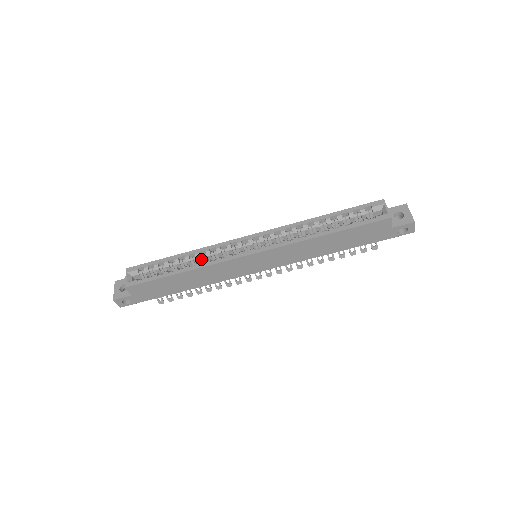
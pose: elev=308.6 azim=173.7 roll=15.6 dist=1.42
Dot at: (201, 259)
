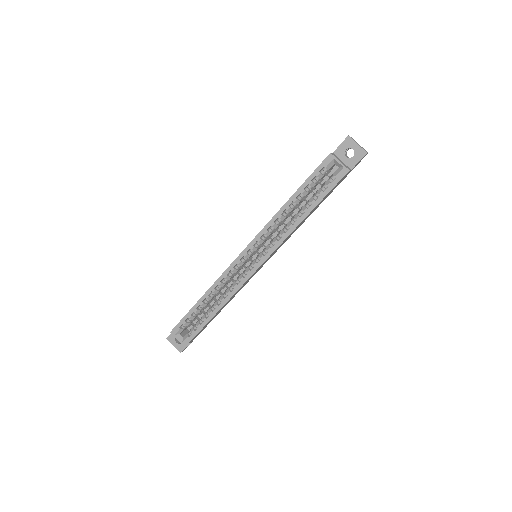
Dot at: (219, 290)
